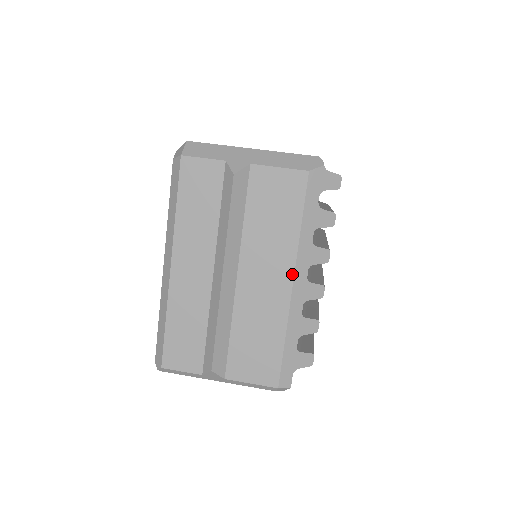
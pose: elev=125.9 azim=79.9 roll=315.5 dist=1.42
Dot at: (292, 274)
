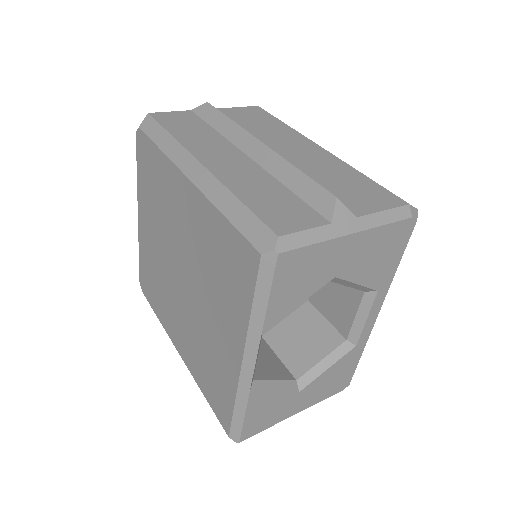
Dot at: (312, 142)
